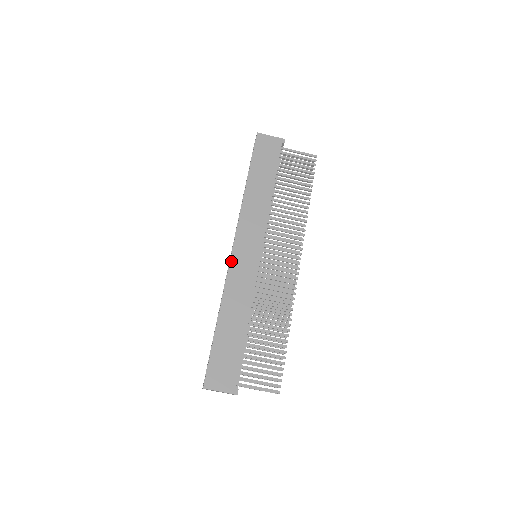
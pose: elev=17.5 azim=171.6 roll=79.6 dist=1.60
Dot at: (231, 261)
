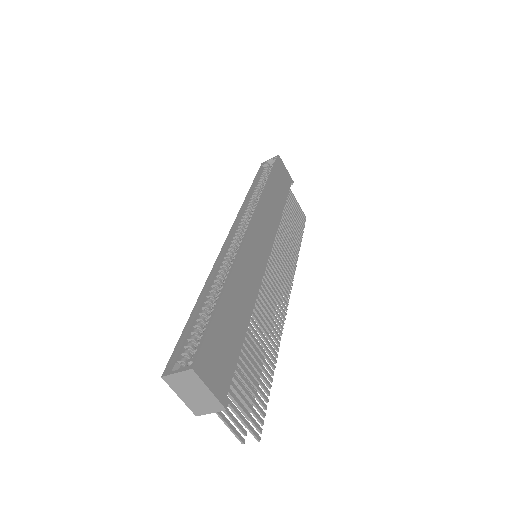
Dot at: (247, 236)
